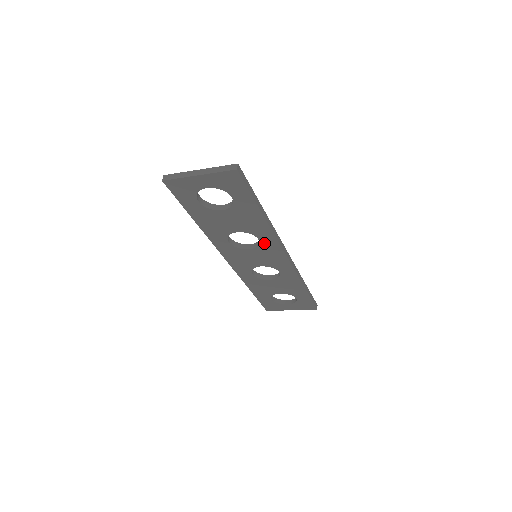
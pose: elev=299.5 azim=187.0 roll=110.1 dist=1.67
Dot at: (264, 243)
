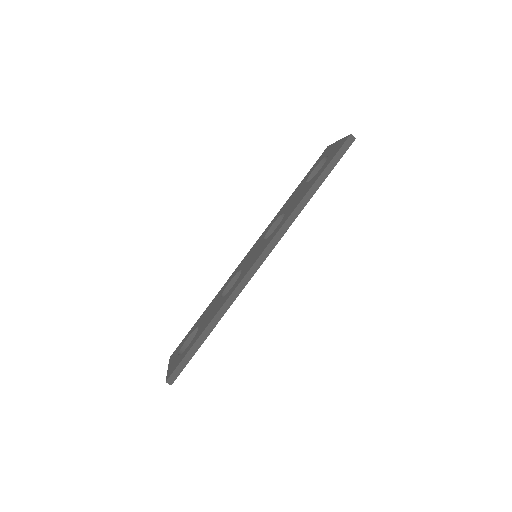
Dot at: occluded
